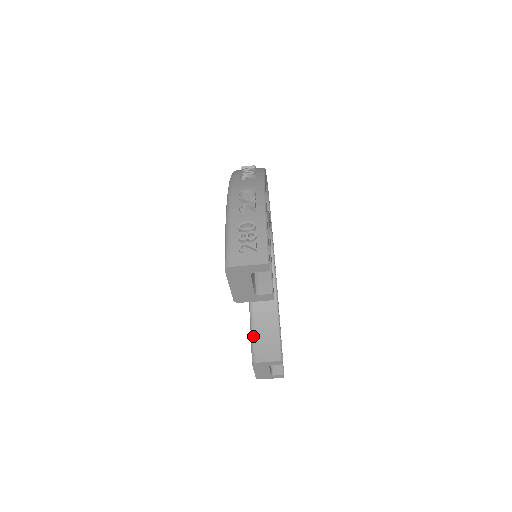
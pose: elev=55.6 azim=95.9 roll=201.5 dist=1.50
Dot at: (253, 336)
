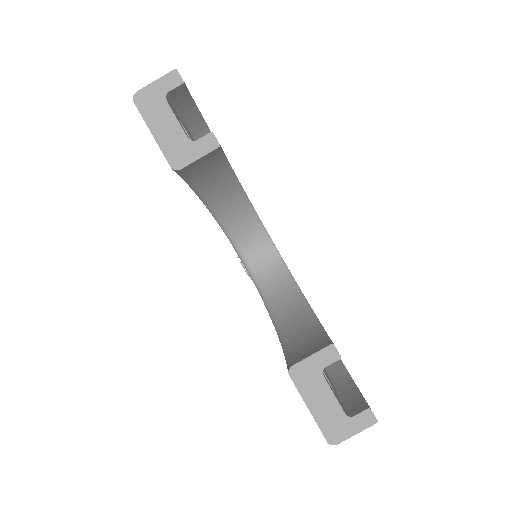
Dot at: (287, 353)
